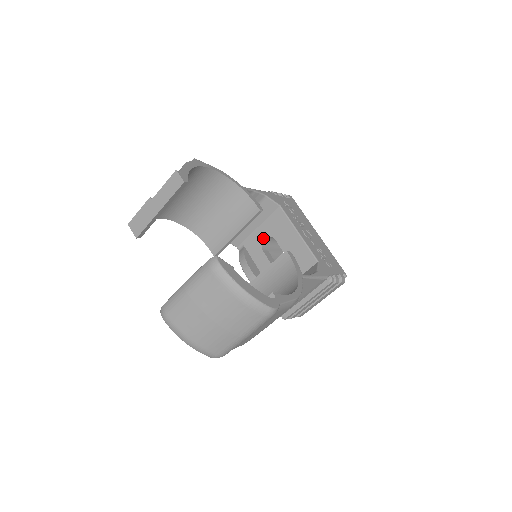
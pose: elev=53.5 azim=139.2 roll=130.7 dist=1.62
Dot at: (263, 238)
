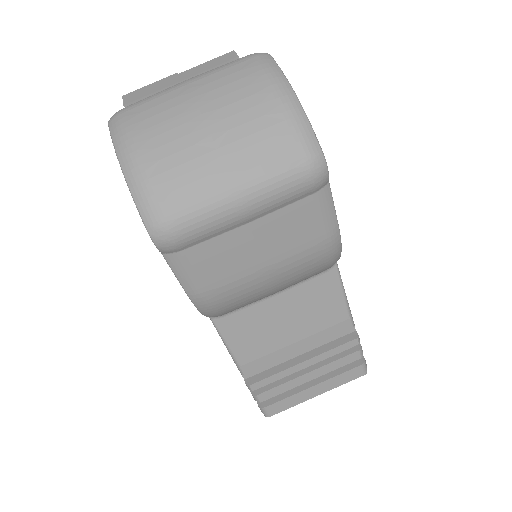
Dot at: occluded
